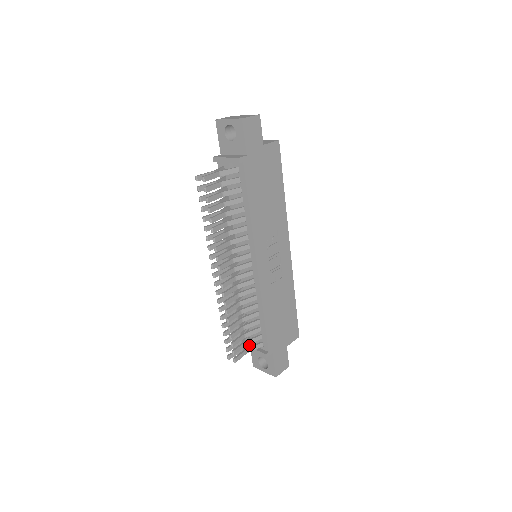
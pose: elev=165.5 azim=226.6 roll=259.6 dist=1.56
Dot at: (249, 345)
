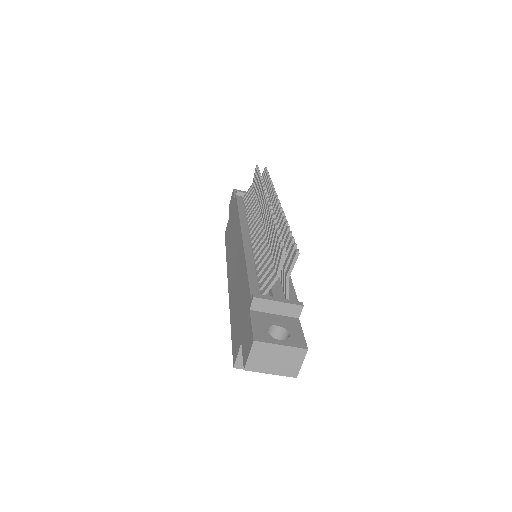
Dot at: (264, 297)
